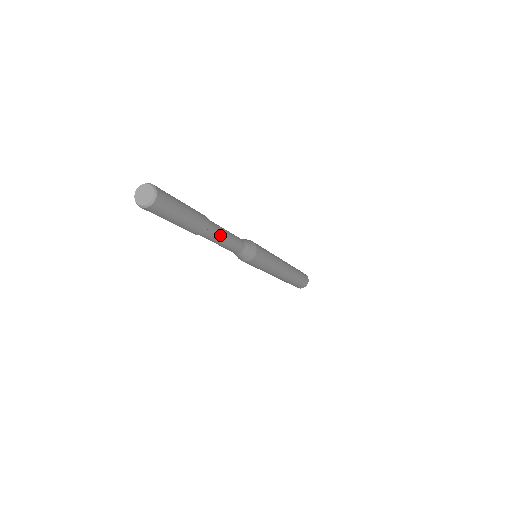
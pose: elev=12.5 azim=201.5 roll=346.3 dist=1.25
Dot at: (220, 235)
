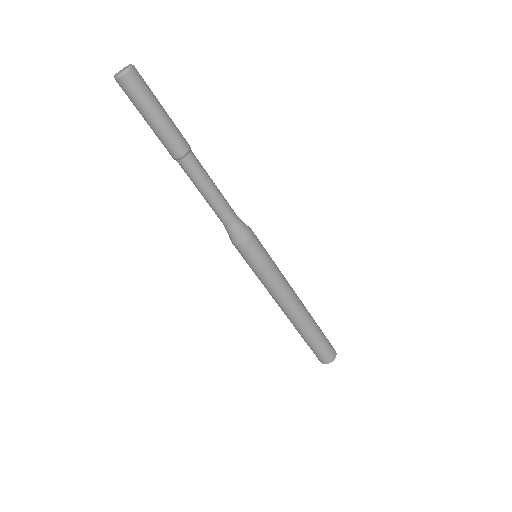
Dot at: (205, 174)
